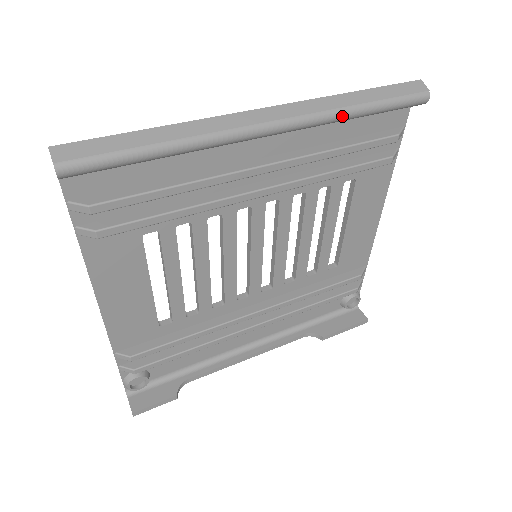
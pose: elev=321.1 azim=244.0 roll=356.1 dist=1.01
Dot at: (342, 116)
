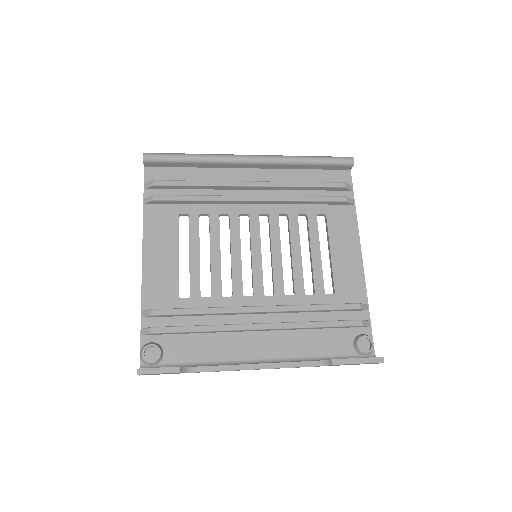
Dot at: (295, 159)
